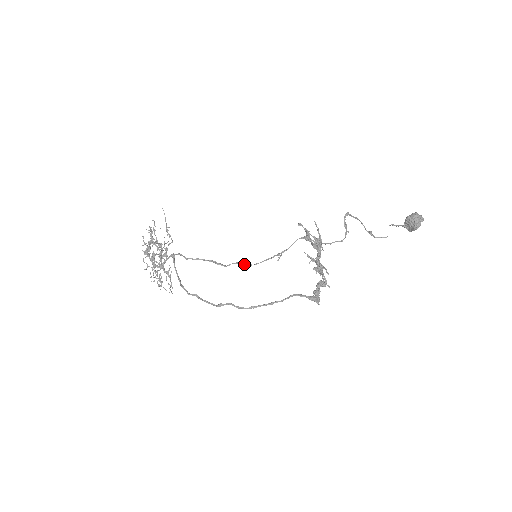
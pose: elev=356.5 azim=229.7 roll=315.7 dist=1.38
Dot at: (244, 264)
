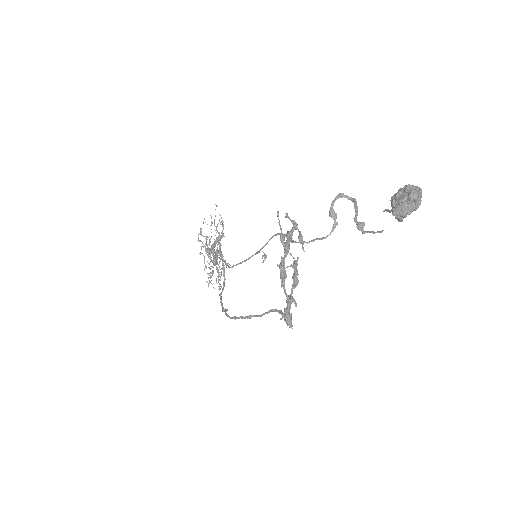
Dot at: (227, 265)
